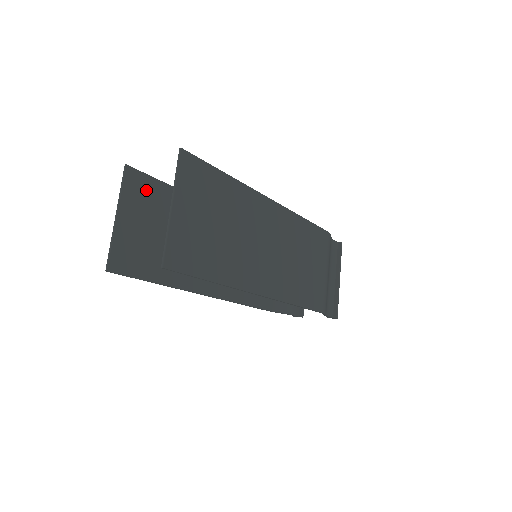
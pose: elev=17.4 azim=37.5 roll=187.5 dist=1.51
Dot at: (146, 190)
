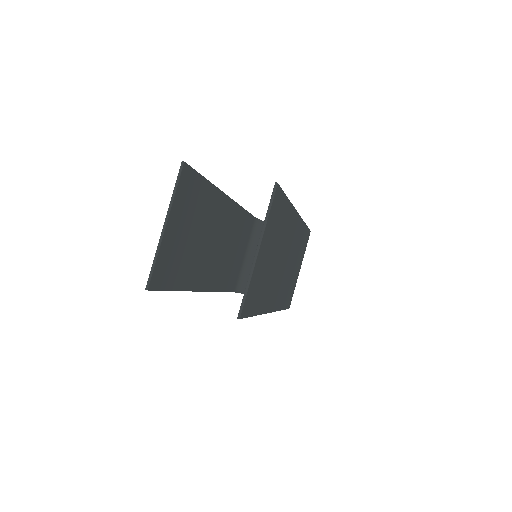
Dot at: (191, 189)
